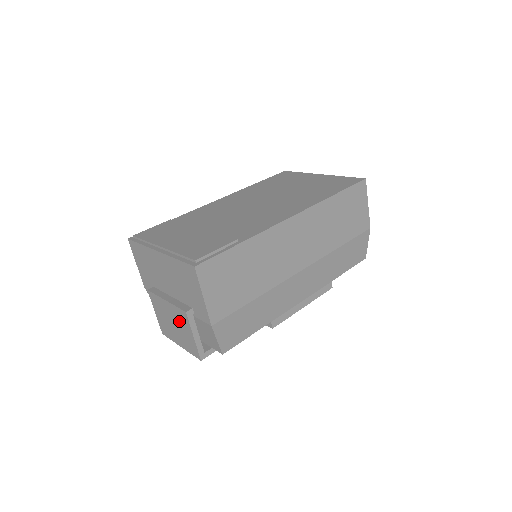
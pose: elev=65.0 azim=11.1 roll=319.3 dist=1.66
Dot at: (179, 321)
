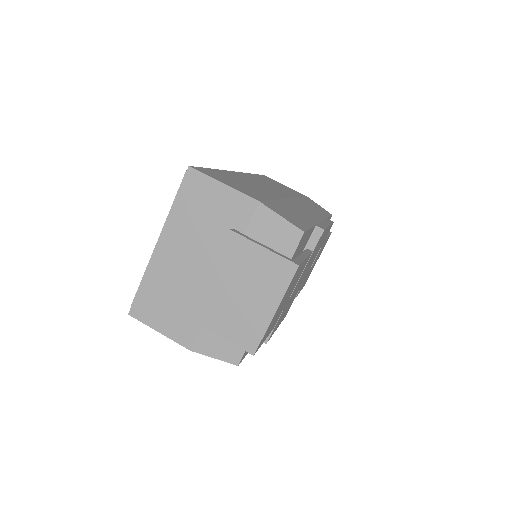
Dot at: (239, 267)
